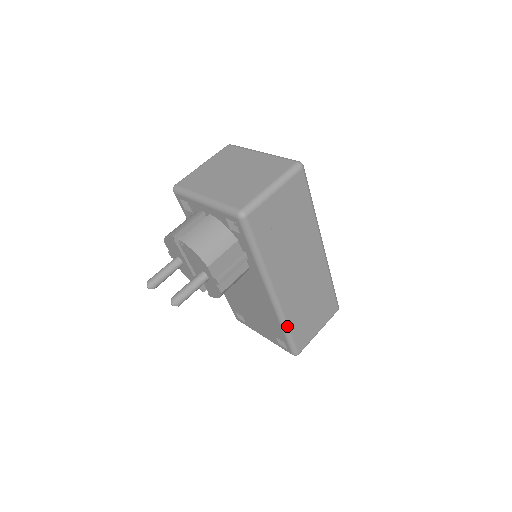
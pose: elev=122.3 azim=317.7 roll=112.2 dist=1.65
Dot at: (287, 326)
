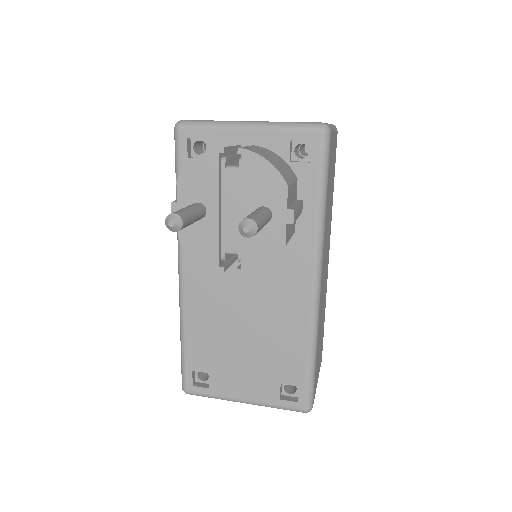
Dot at: (316, 346)
